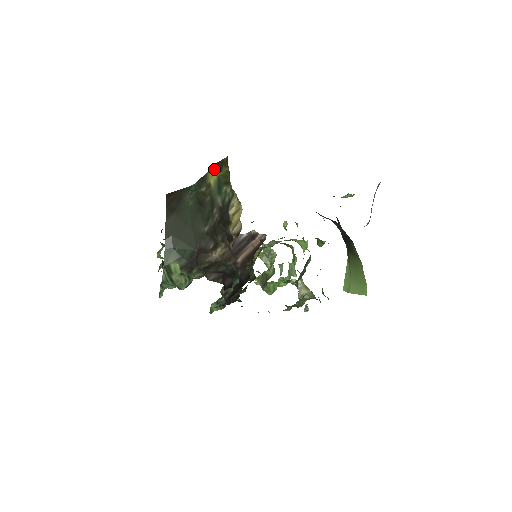
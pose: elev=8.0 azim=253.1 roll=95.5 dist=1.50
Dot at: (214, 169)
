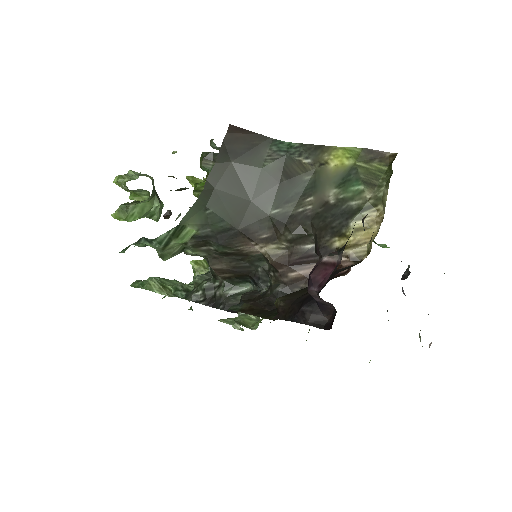
Dot at: (355, 152)
